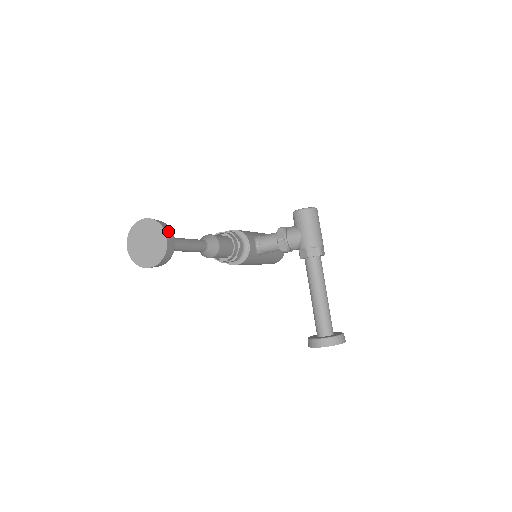
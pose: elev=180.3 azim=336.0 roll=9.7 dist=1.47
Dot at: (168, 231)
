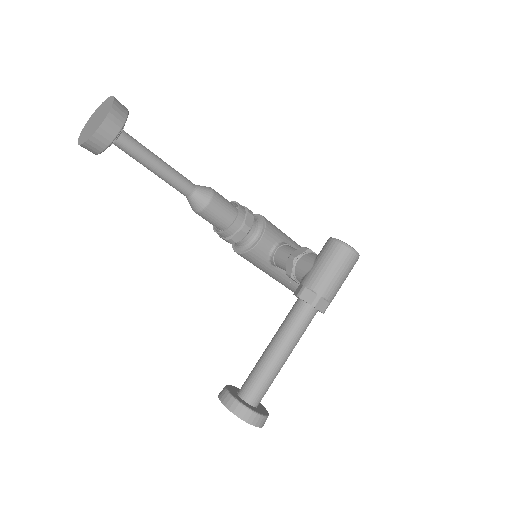
Dot at: (115, 118)
